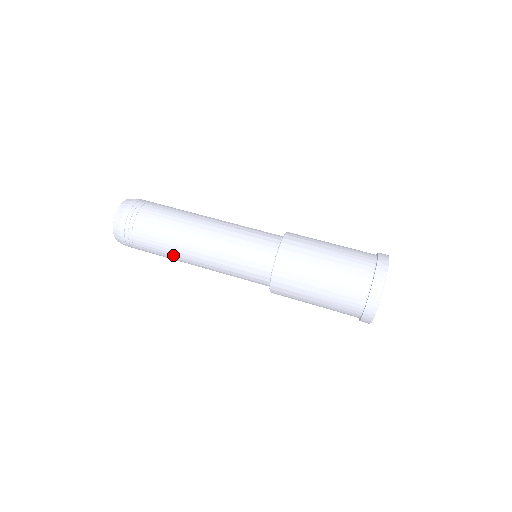
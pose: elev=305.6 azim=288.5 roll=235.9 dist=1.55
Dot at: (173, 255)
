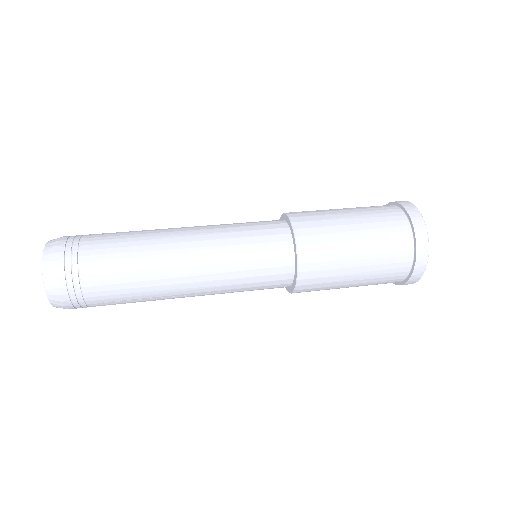
Dot at: (149, 279)
